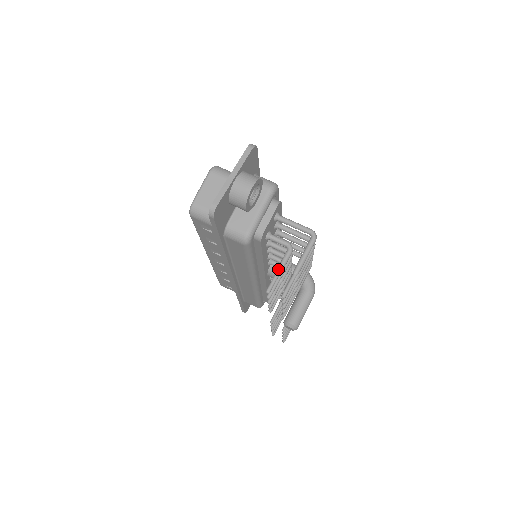
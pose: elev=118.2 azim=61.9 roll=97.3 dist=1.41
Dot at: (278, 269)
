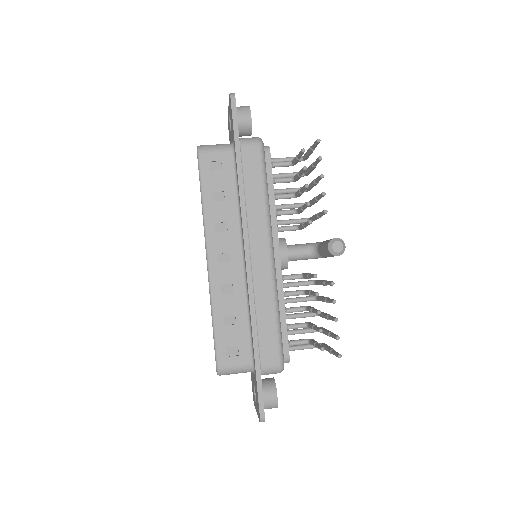
Dot at: (297, 155)
